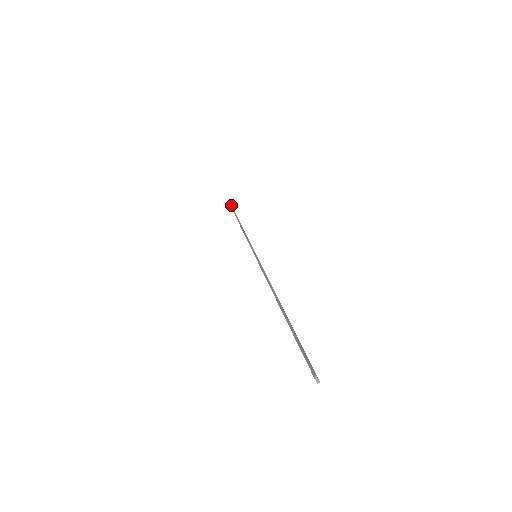
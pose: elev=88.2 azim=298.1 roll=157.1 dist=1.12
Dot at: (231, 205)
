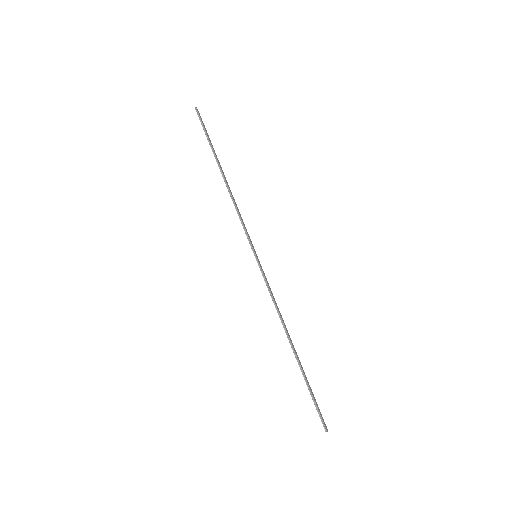
Dot at: (201, 121)
